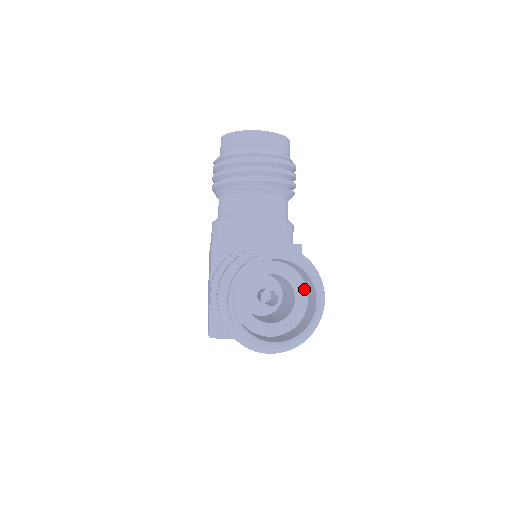
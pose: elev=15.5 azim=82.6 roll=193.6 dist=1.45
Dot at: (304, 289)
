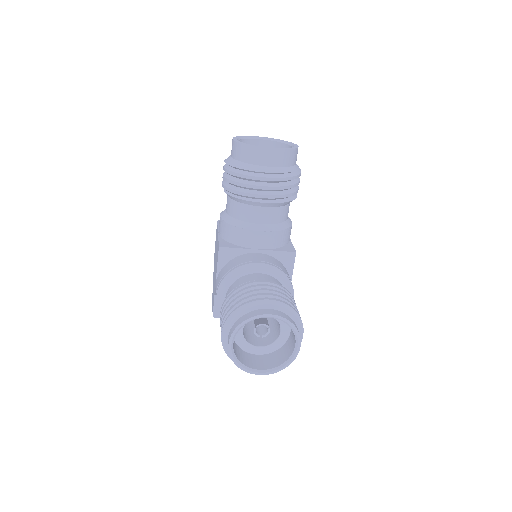
Dot at: occluded
